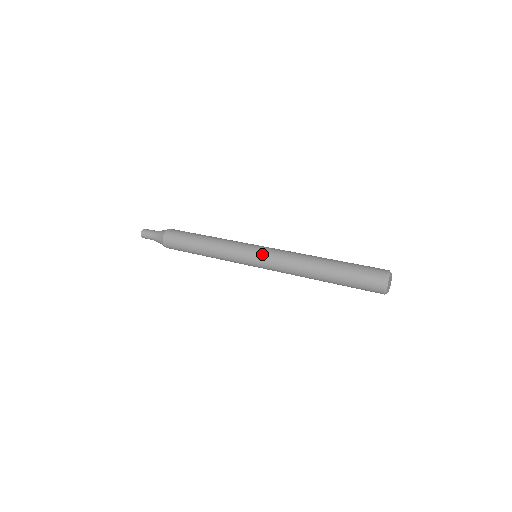
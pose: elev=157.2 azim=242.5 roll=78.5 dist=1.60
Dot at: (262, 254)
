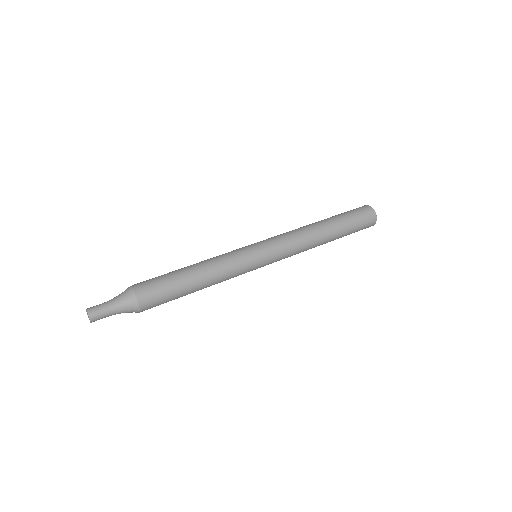
Dot at: (267, 242)
